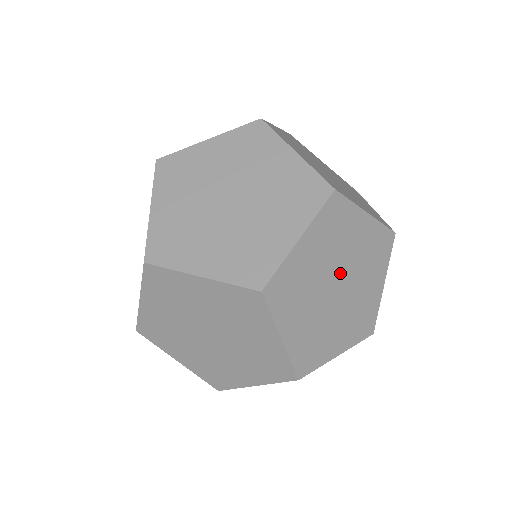
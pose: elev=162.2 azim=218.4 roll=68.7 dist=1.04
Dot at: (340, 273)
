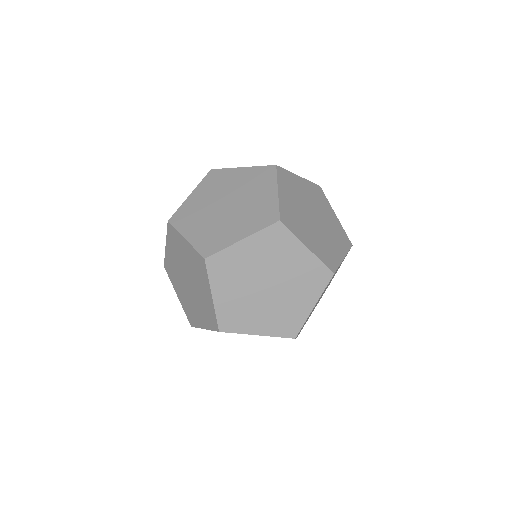
Dot at: occluded
